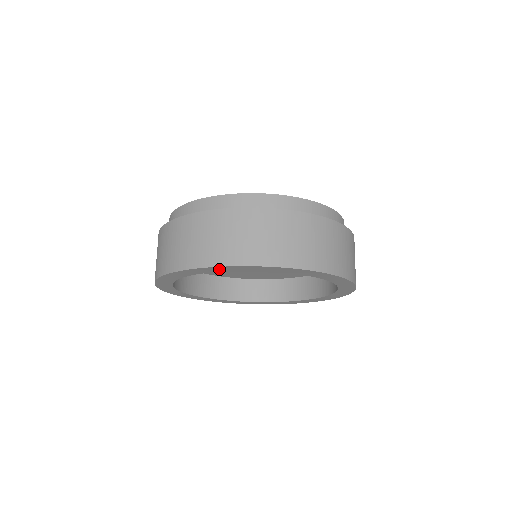
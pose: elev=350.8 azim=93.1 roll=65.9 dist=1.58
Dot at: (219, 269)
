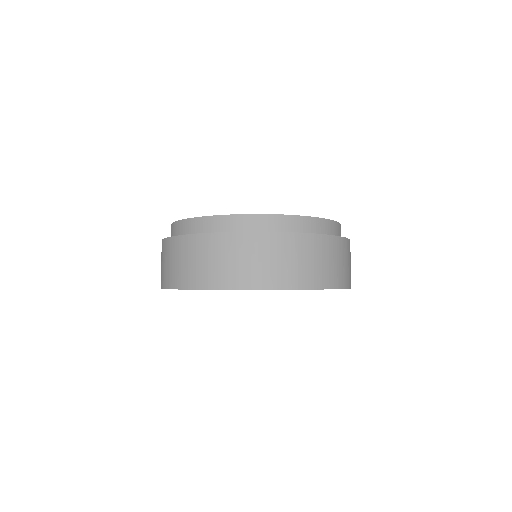
Dot at: occluded
